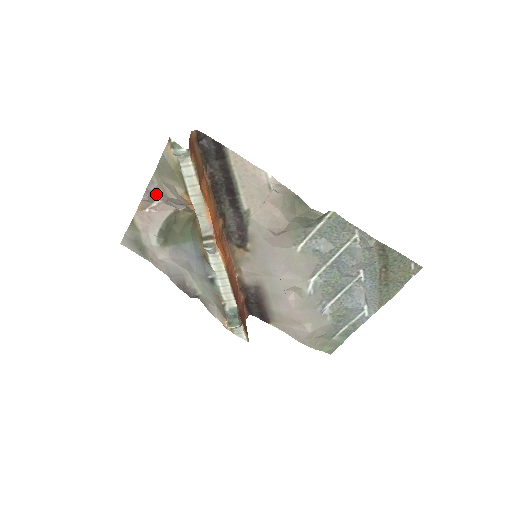
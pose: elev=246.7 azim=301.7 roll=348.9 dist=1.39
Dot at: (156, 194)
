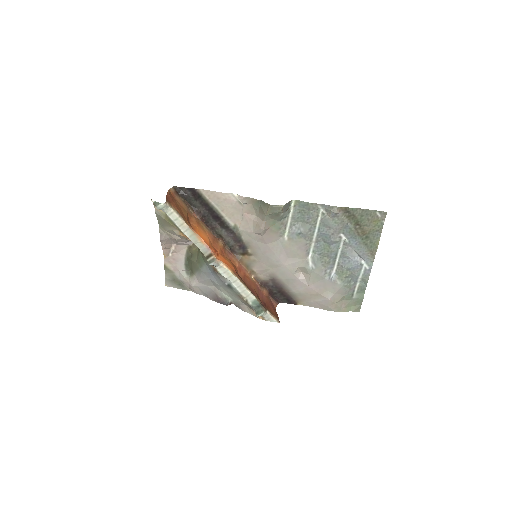
Dot at: (169, 241)
